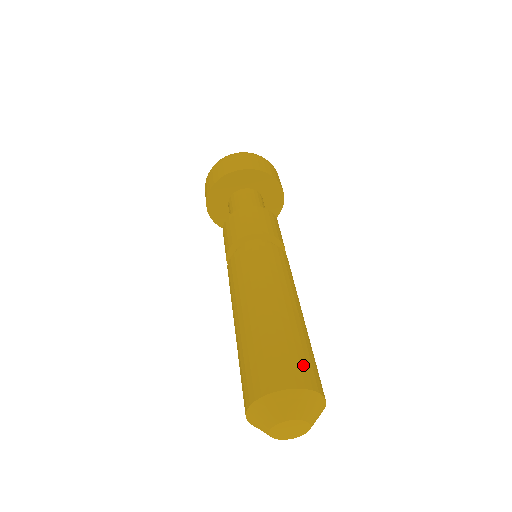
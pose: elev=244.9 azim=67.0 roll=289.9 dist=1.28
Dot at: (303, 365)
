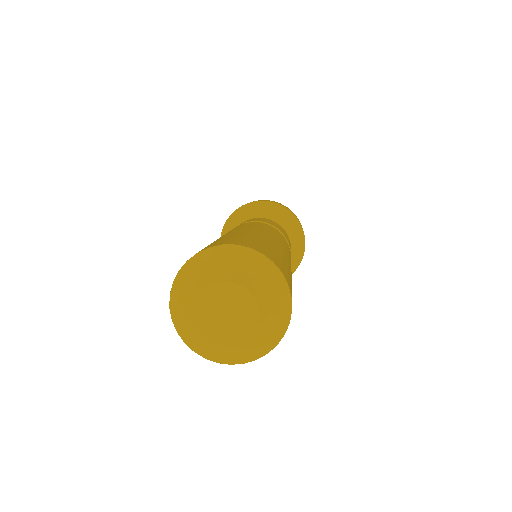
Dot at: occluded
